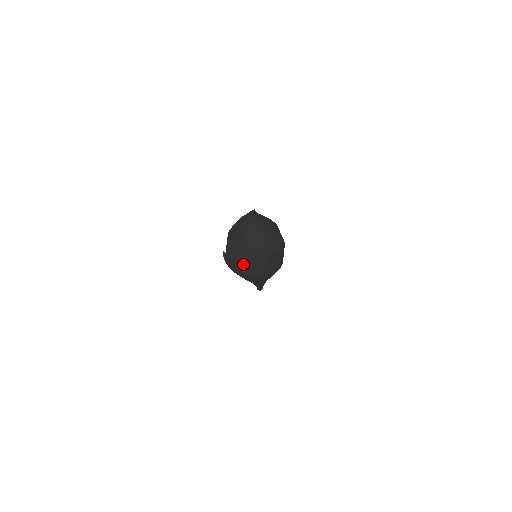
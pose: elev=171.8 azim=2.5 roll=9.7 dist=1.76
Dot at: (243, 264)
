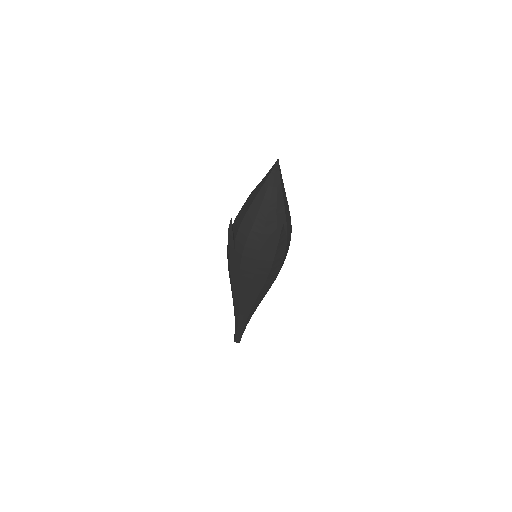
Dot at: (247, 230)
